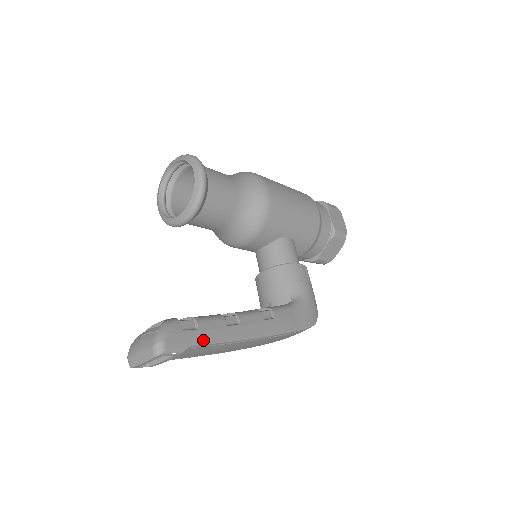
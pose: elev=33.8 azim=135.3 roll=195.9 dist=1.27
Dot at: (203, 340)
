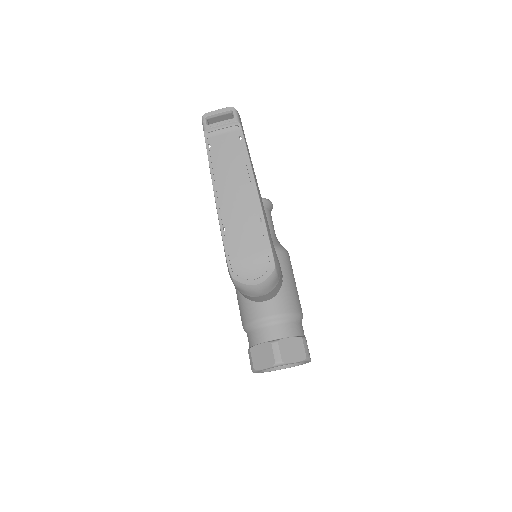
Dot at: (245, 138)
